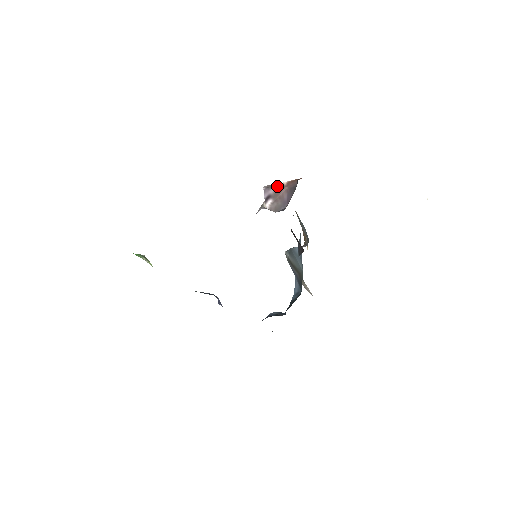
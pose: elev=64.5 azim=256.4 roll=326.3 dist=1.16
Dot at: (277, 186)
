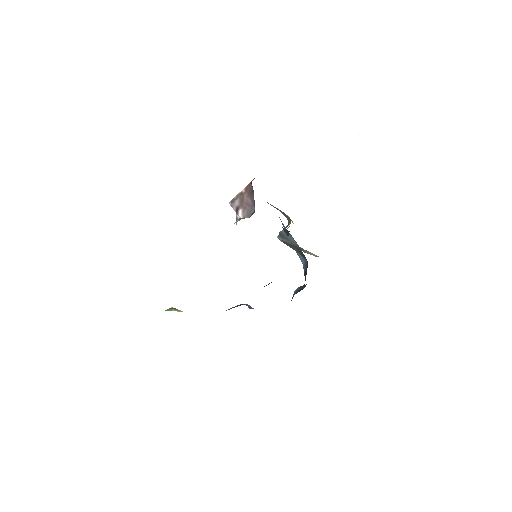
Dot at: (239, 196)
